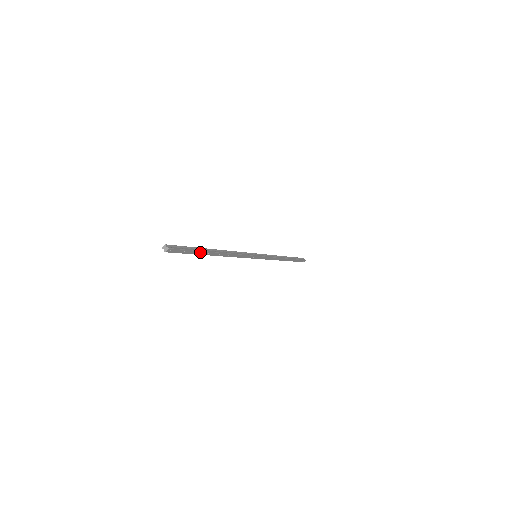
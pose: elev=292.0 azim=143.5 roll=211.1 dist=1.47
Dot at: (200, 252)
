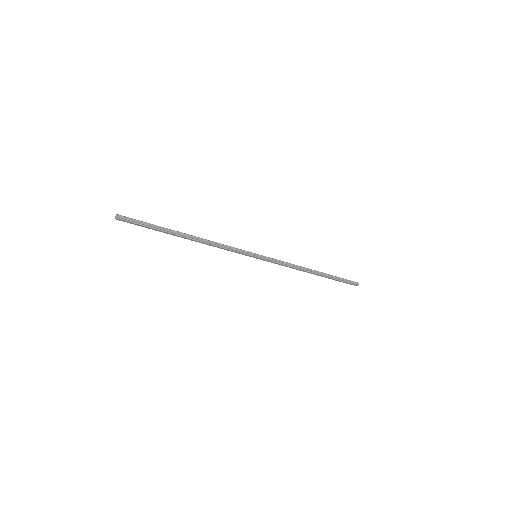
Dot at: (161, 231)
